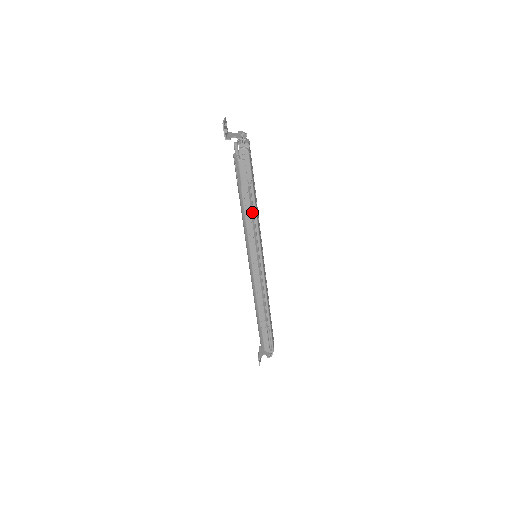
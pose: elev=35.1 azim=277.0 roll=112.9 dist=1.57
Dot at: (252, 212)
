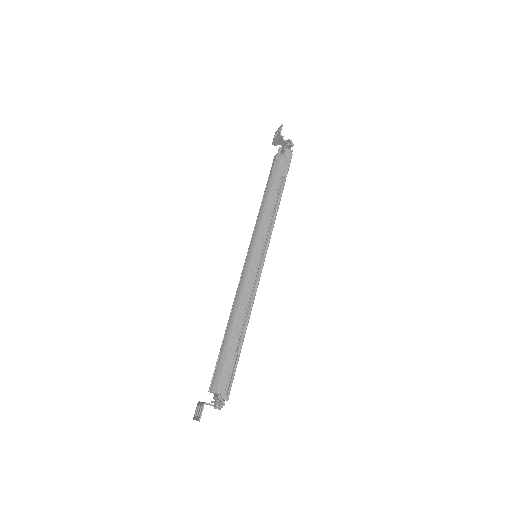
Dot at: (275, 203)
